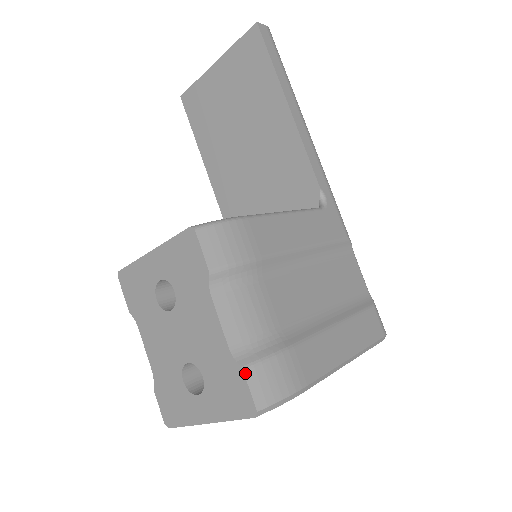
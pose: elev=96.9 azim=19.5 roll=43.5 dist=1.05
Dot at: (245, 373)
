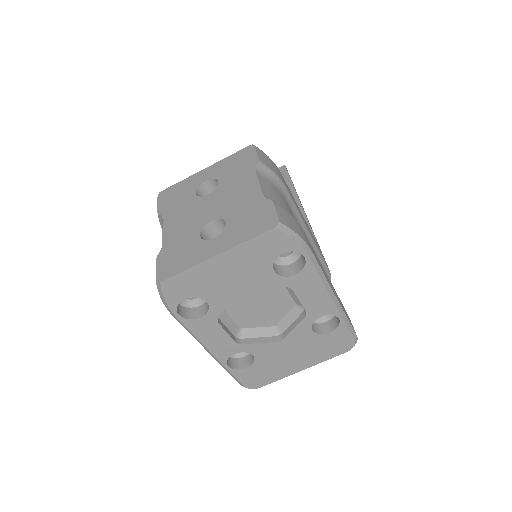
Dot at: (274, 203)
